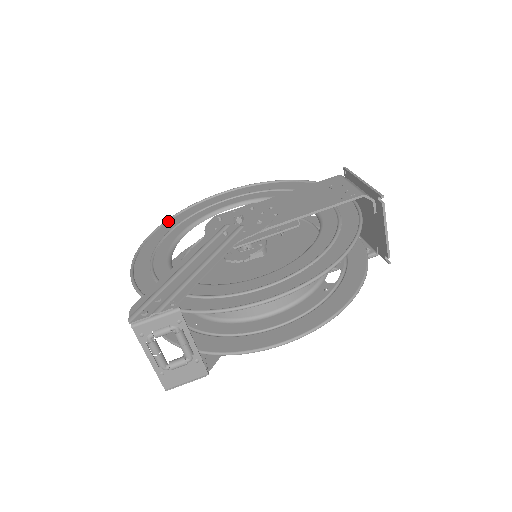
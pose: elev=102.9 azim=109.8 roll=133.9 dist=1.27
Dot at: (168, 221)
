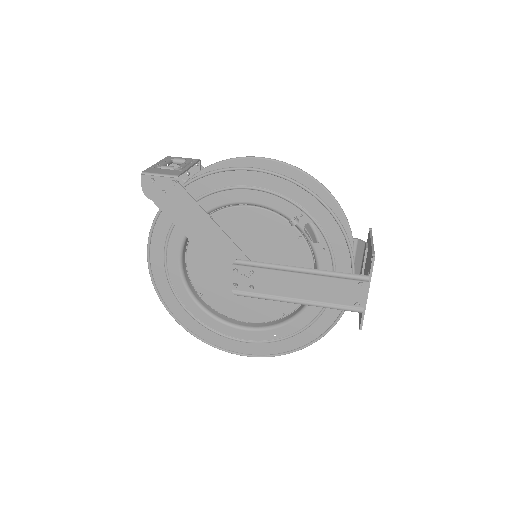
Dot at: occluded
